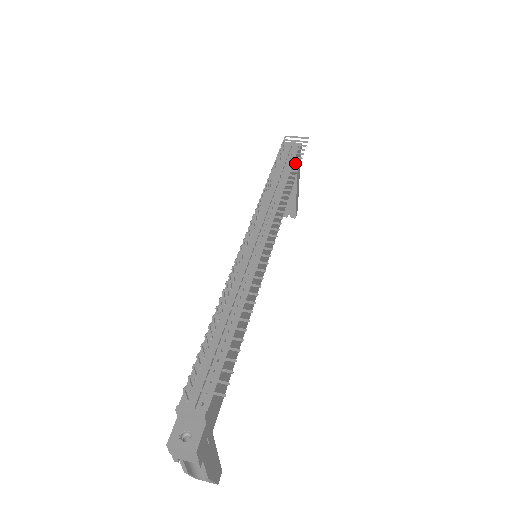
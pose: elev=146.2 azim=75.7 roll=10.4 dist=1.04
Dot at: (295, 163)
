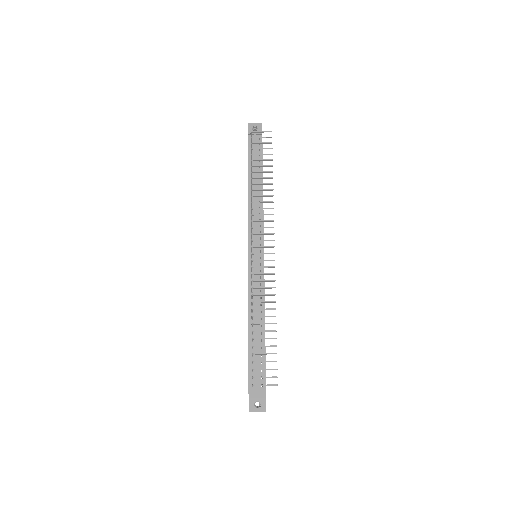
Dot at: occluded
